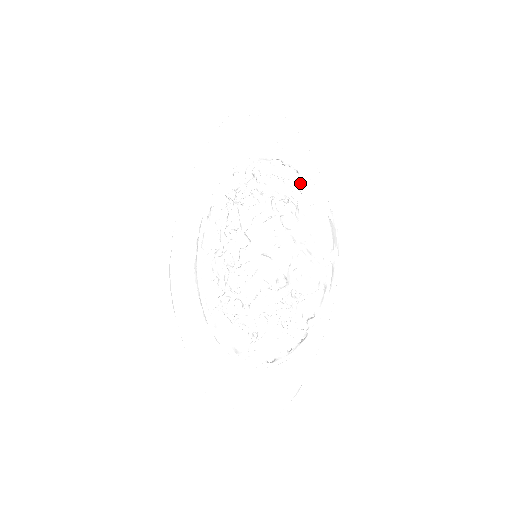
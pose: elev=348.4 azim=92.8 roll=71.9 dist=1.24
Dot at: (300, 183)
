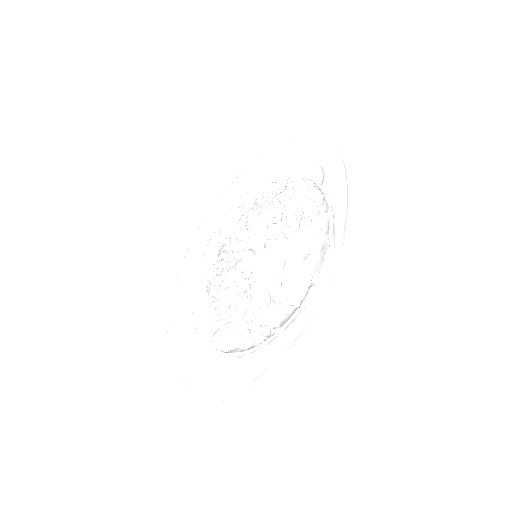
Dot at: (322, 207)
